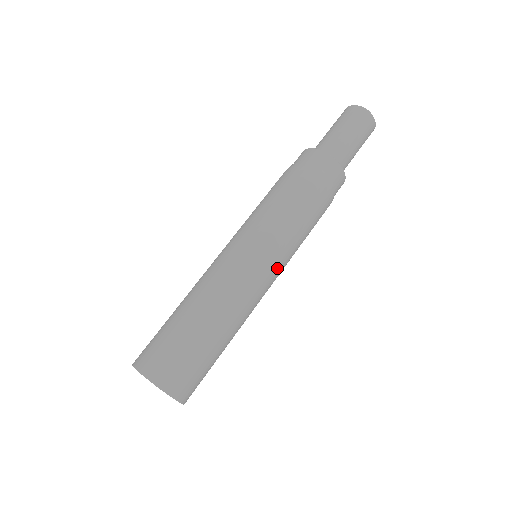
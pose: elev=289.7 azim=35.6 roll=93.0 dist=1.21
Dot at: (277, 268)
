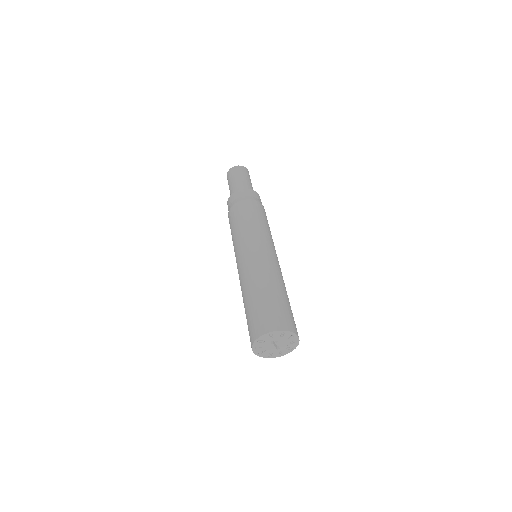
Dot at: (264, 243)
